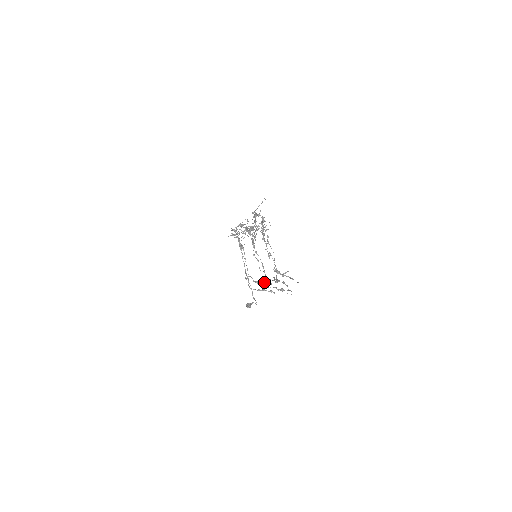
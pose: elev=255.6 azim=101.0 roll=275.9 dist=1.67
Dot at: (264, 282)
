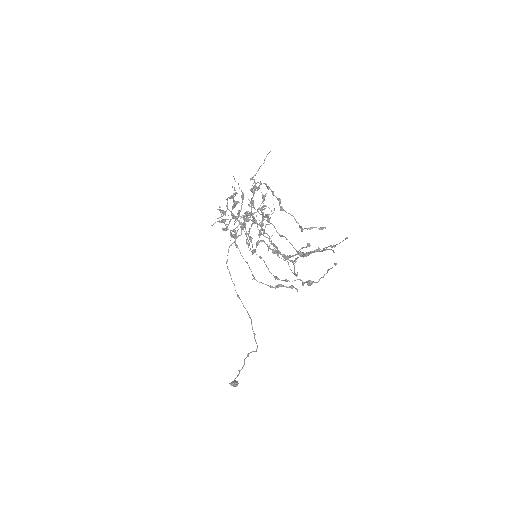
Dot at: (277, 277)
